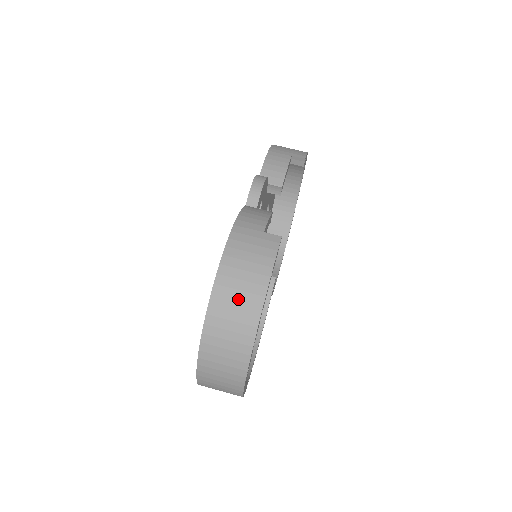
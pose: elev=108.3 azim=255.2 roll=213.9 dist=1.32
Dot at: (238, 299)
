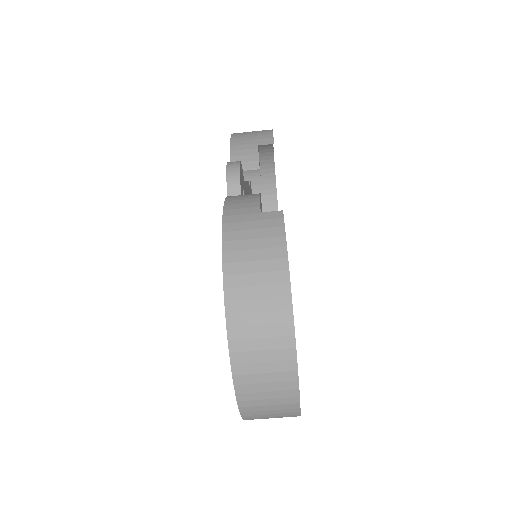
Dot at: (259, 296)
